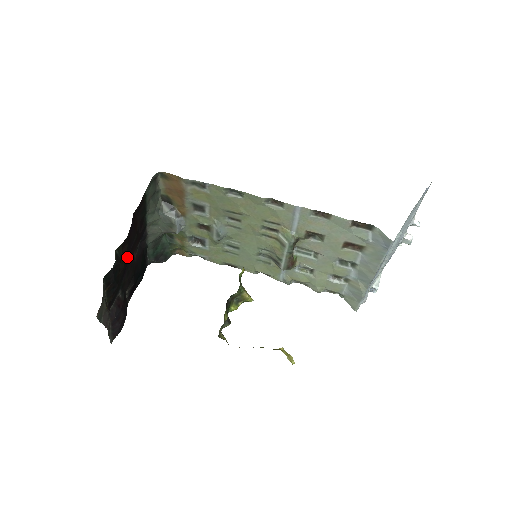
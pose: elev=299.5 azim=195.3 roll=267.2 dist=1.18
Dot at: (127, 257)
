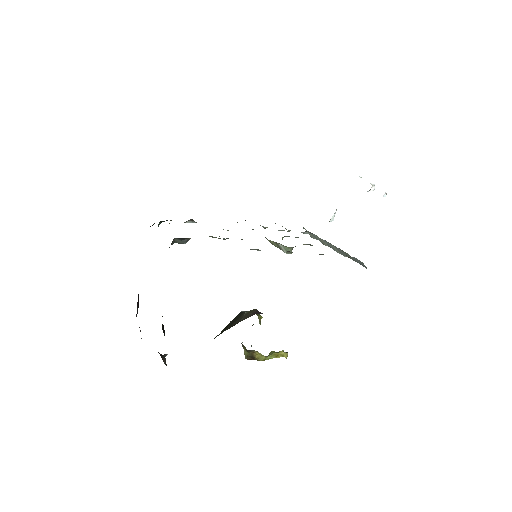
Dot at: occluded
